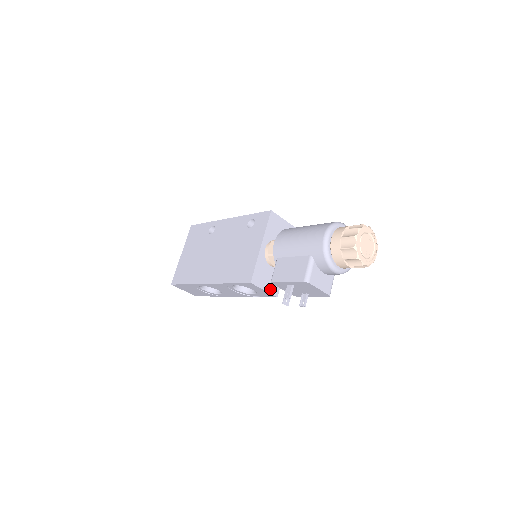
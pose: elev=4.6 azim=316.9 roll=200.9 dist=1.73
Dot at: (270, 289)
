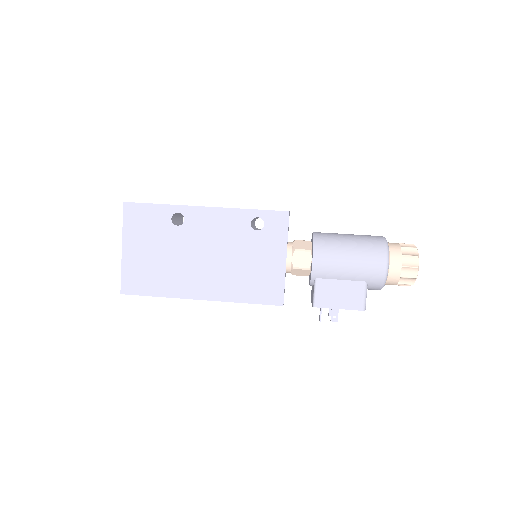
Dot at: occluded
